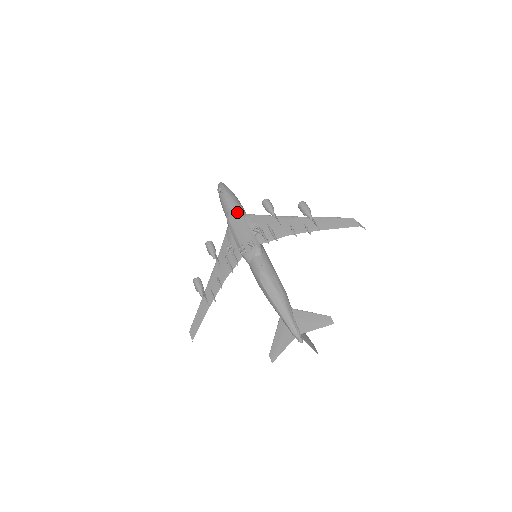
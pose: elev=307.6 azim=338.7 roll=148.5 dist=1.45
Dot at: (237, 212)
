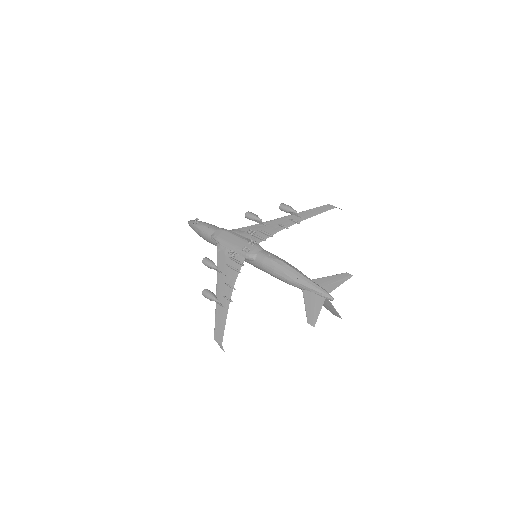
Dot at: (223, 230)
